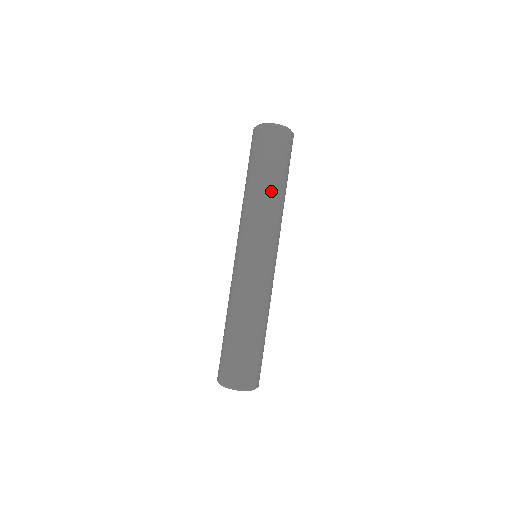
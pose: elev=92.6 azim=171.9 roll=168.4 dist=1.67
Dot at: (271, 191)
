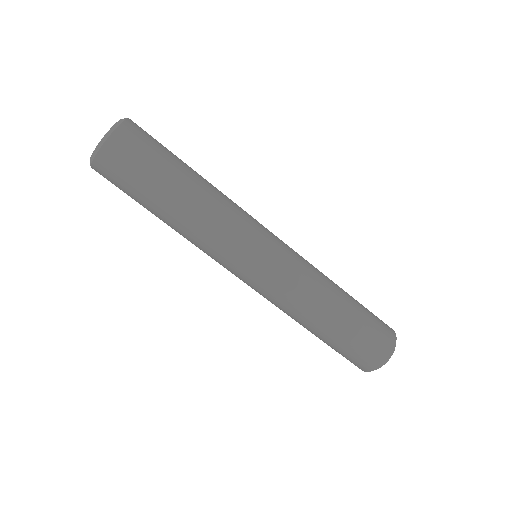
Dot at: (200, 188)
